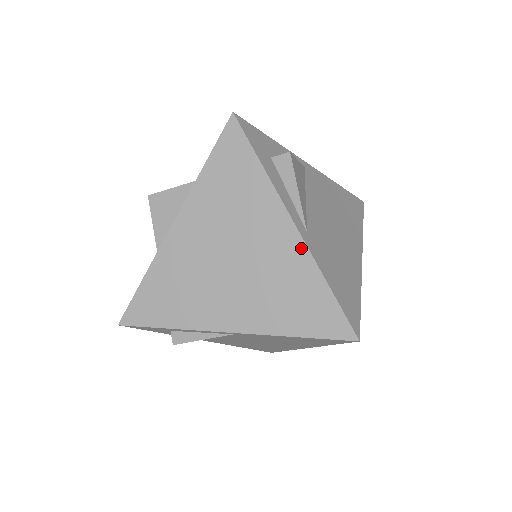
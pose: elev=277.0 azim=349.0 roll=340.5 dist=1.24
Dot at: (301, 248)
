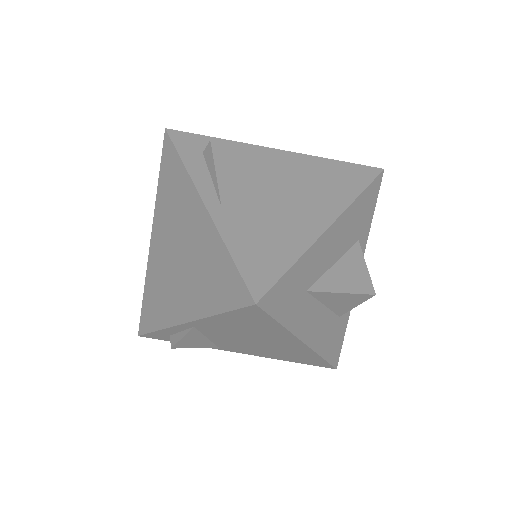
Dot at: (209, 222)
